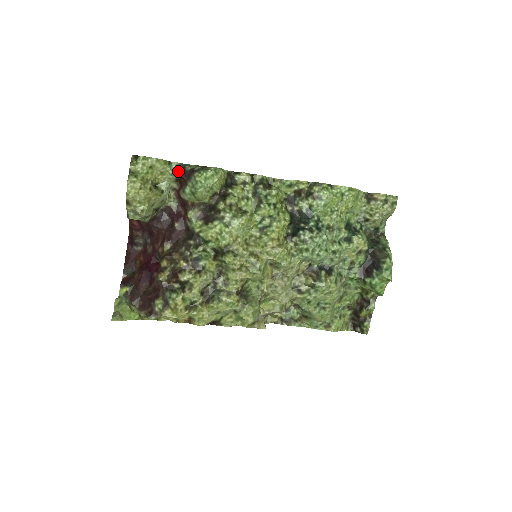
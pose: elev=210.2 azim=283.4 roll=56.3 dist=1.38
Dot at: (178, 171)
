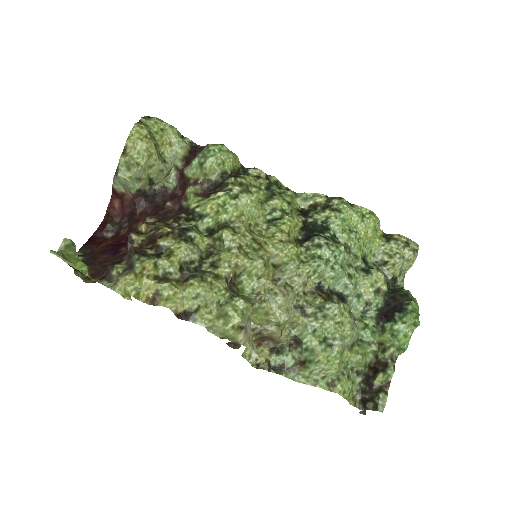
Dot at: (189, 146)
